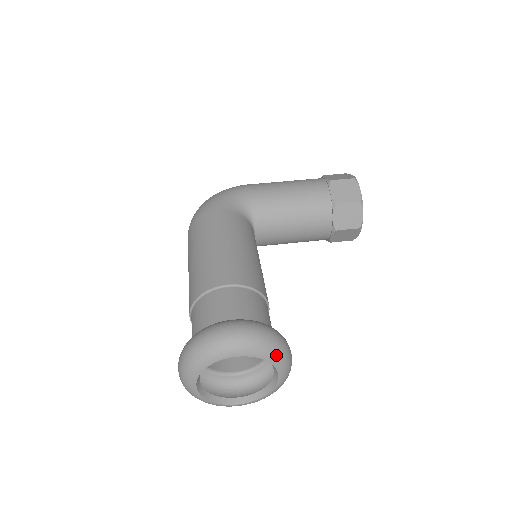
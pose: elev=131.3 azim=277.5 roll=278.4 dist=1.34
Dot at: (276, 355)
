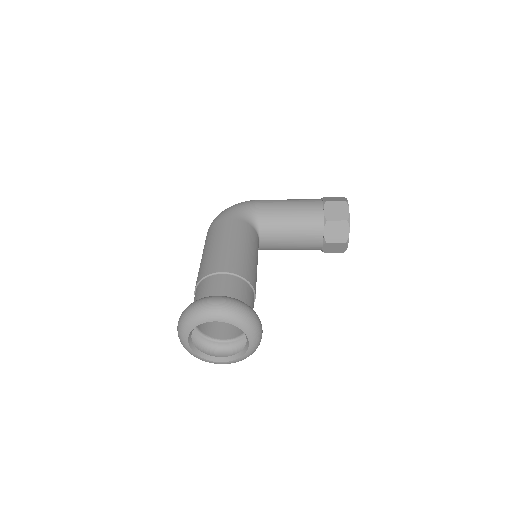
Dot at: (247, 325)
